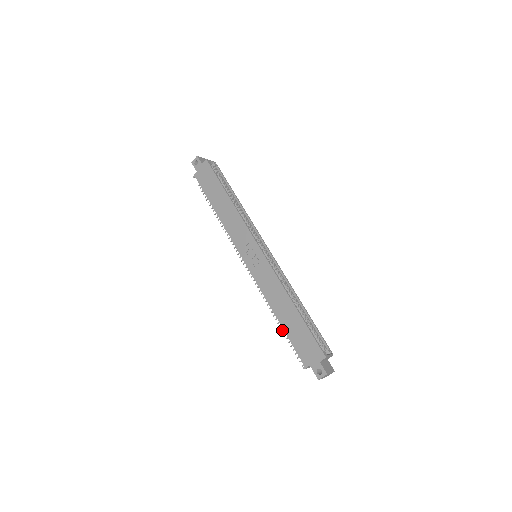
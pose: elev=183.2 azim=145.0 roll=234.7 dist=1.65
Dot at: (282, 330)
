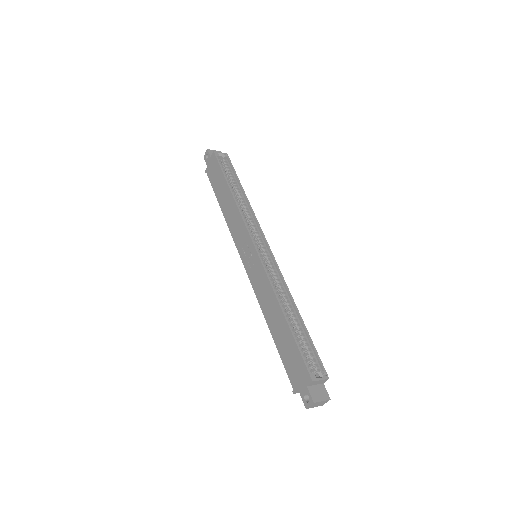
Dot at: occluded
